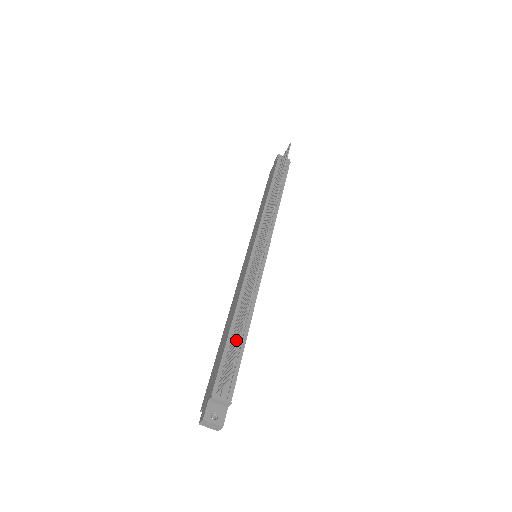
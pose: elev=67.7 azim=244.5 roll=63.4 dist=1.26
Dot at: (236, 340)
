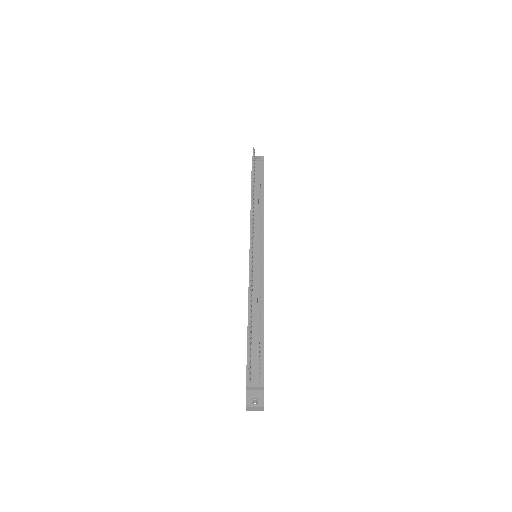
Dot at: occluded
